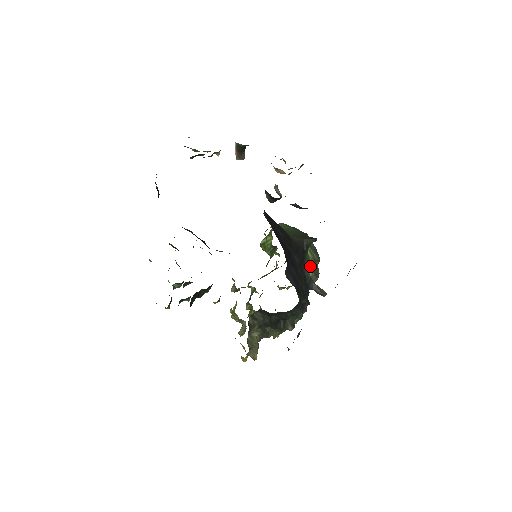
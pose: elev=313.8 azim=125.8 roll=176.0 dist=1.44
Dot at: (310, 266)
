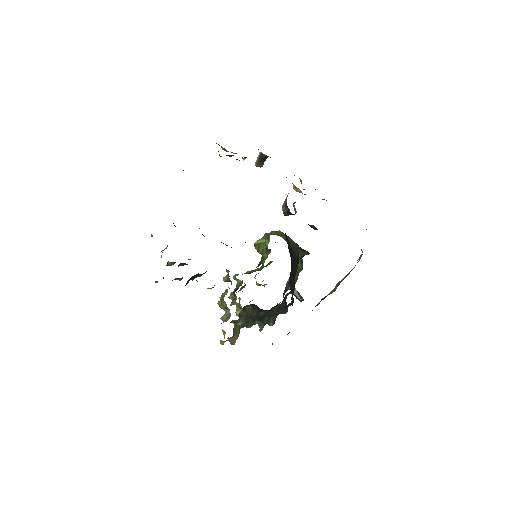
Dot at: (296, 273)
